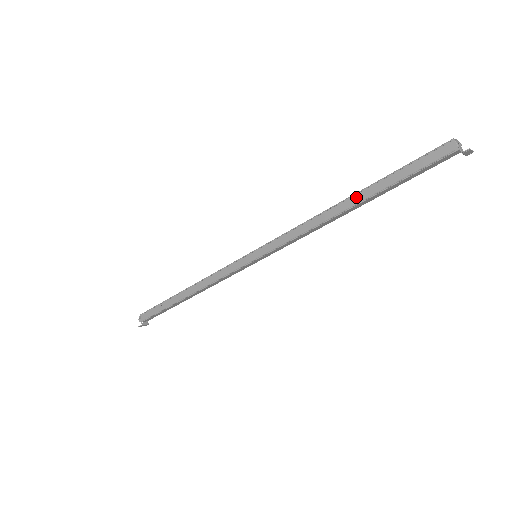
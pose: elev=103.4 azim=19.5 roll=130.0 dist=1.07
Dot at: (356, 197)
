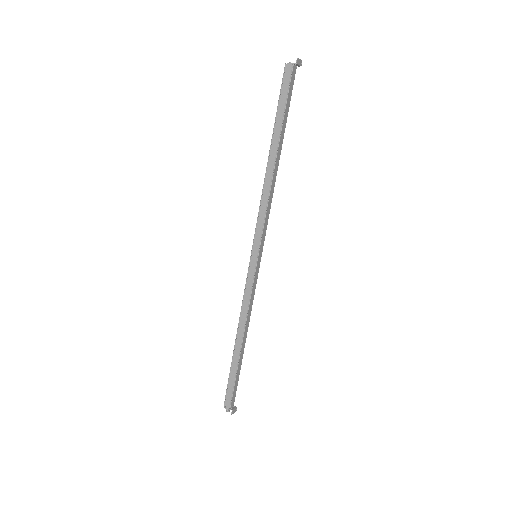
Dot at: (272, 148)
